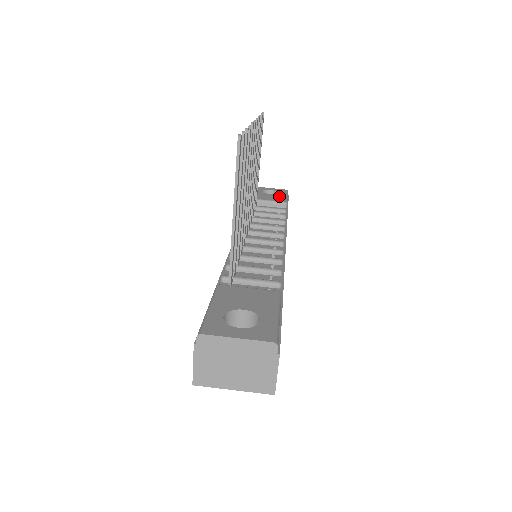
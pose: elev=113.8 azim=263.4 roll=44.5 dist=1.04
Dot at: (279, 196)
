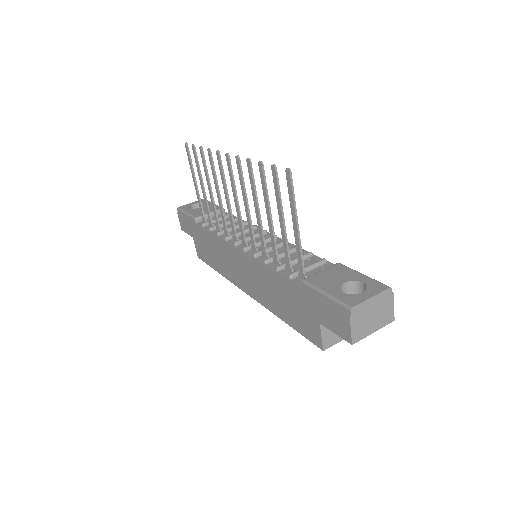
Dot at: (210, 206)
